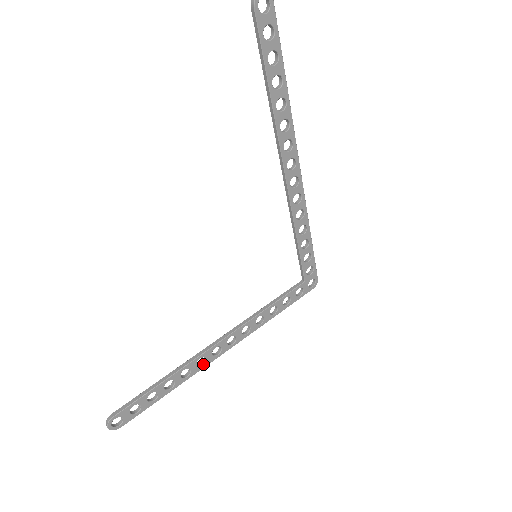
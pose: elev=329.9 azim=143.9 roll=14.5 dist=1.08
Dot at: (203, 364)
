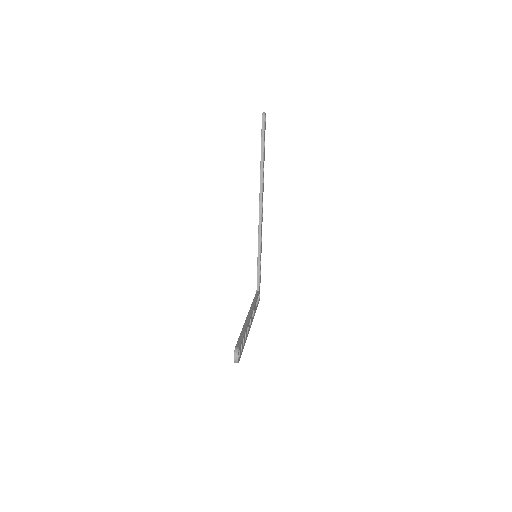
Dot at: (248, 329)
